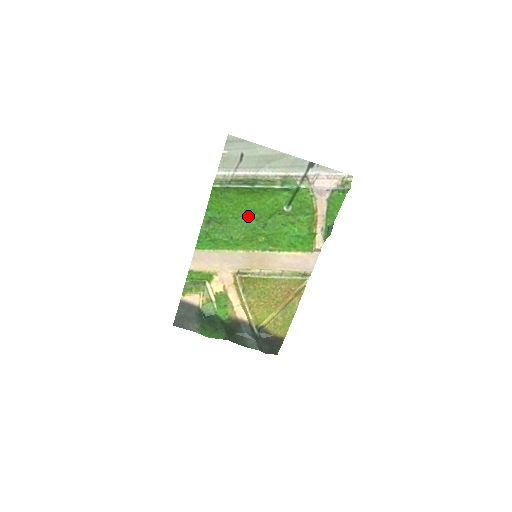
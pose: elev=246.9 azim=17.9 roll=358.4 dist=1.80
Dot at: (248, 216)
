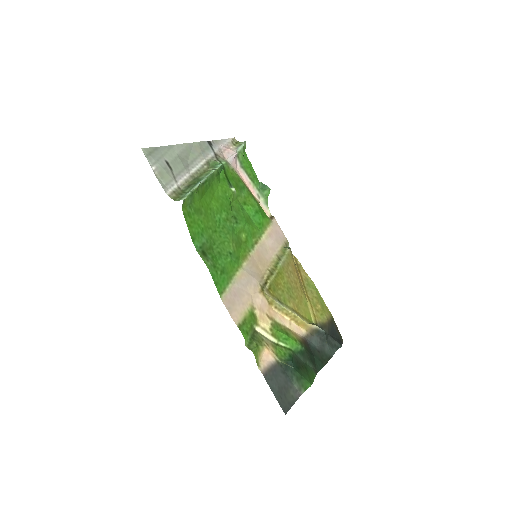
Dot at: (219, 221)
